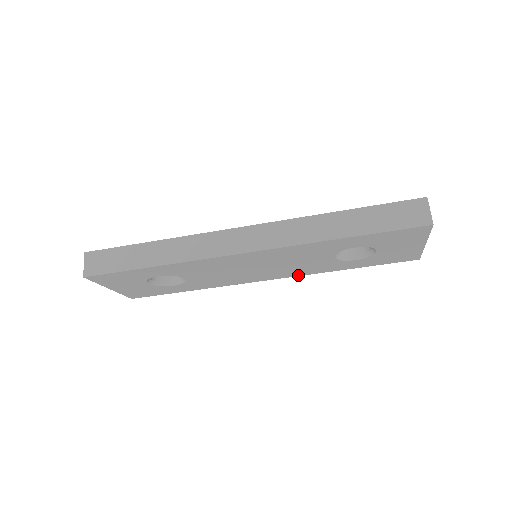
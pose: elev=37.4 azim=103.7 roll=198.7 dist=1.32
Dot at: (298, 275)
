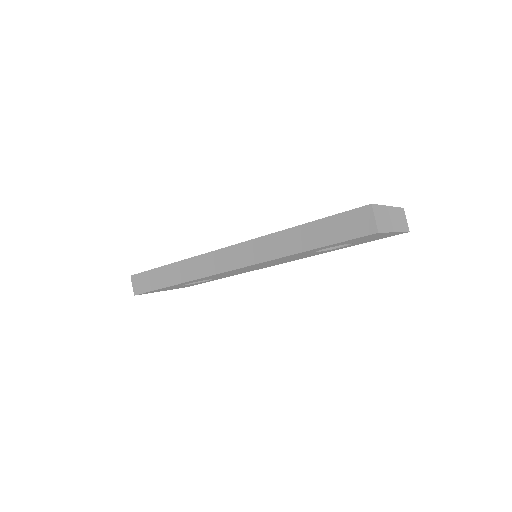
Dot at: occluded
